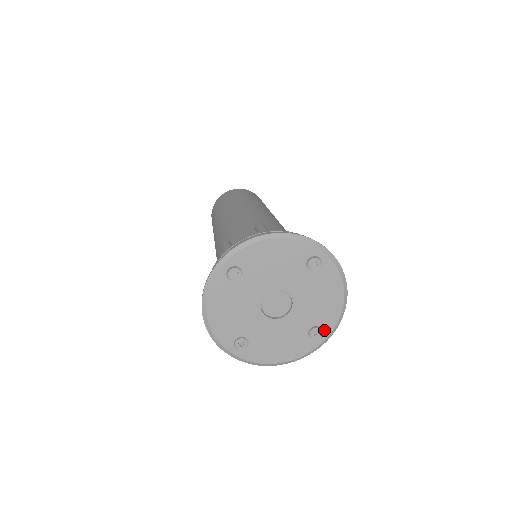
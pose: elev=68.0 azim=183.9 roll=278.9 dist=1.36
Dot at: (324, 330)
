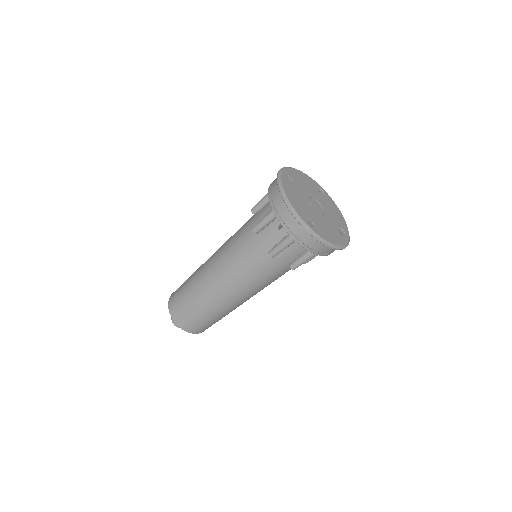
Dot at: (345, 232)
